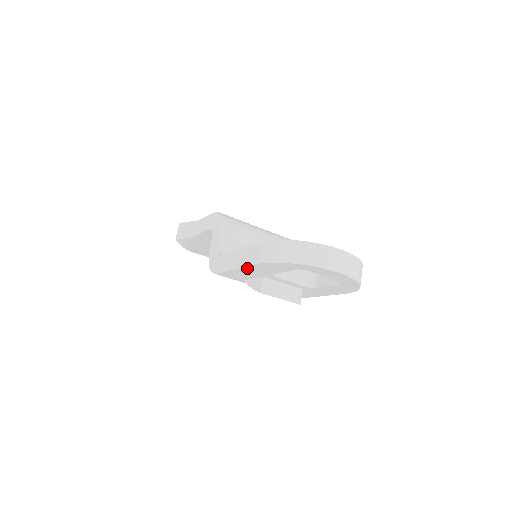
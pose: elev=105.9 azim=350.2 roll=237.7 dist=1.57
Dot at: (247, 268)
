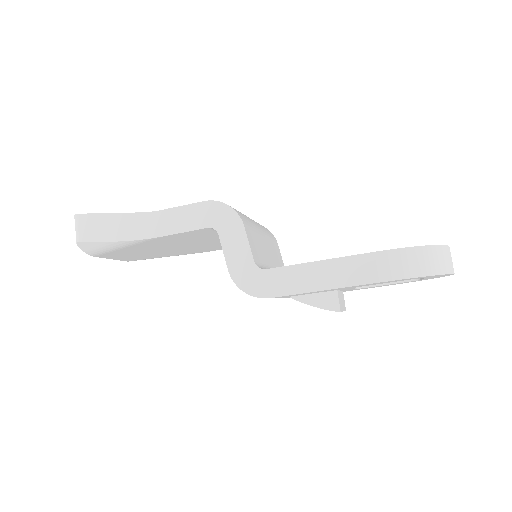
Dot at: occluded
